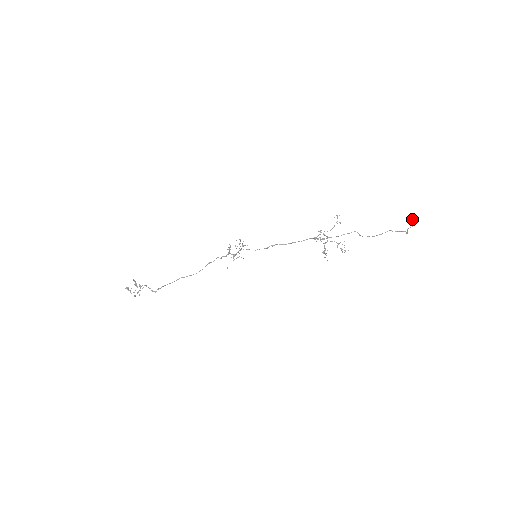
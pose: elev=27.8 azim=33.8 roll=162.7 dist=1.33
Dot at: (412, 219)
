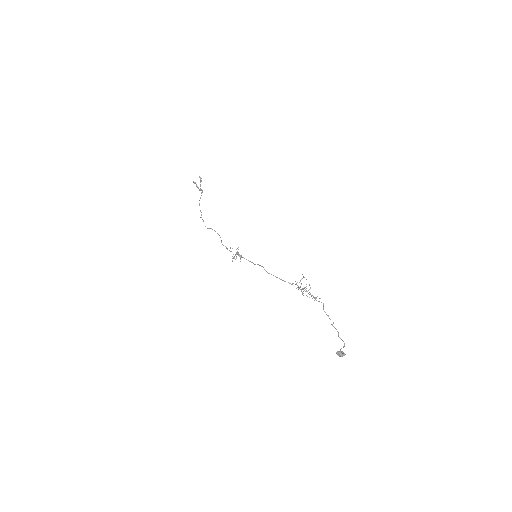
Dot at: (338, 355)
